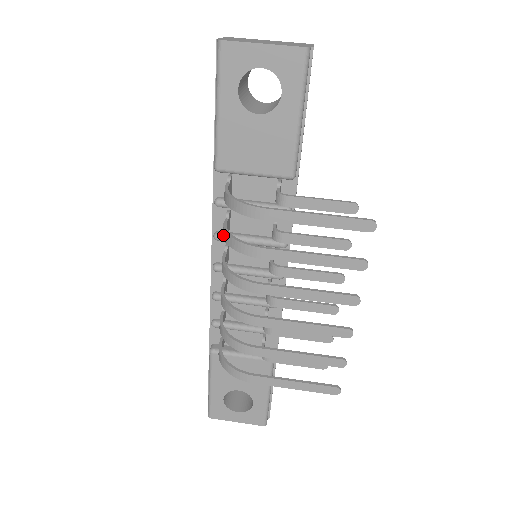
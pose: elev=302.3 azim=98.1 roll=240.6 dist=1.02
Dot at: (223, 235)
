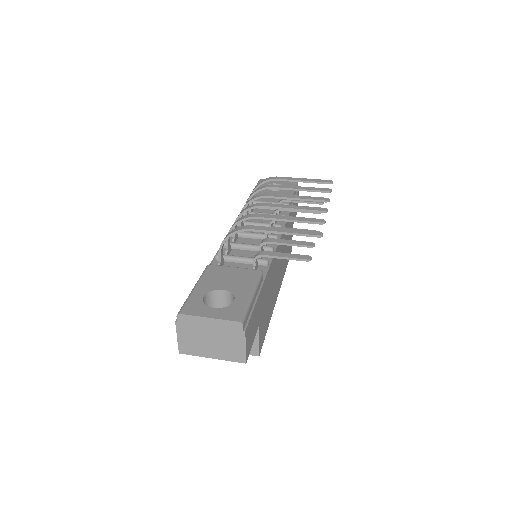
Dot at: occluded
